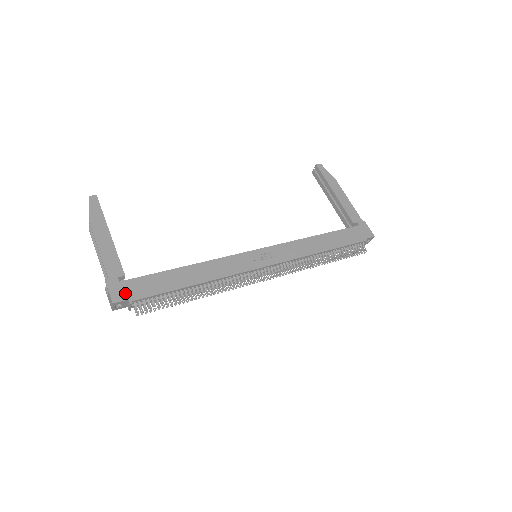
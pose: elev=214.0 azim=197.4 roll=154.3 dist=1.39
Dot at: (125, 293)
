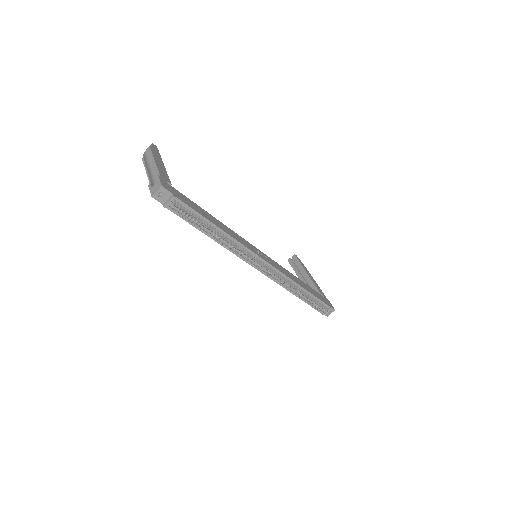
Dot at: (171, 190)
